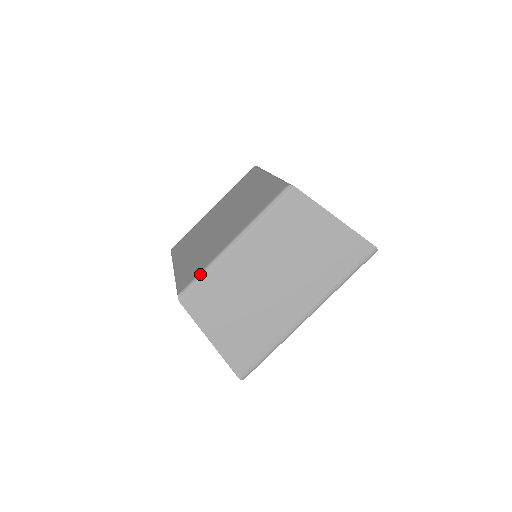
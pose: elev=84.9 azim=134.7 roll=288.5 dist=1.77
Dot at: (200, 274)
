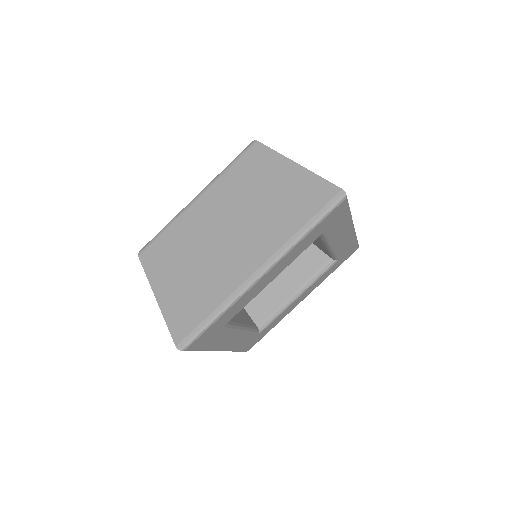
Dot at: (162, 229)
